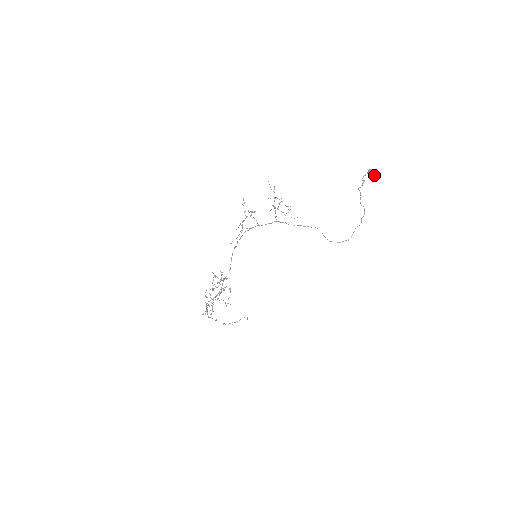
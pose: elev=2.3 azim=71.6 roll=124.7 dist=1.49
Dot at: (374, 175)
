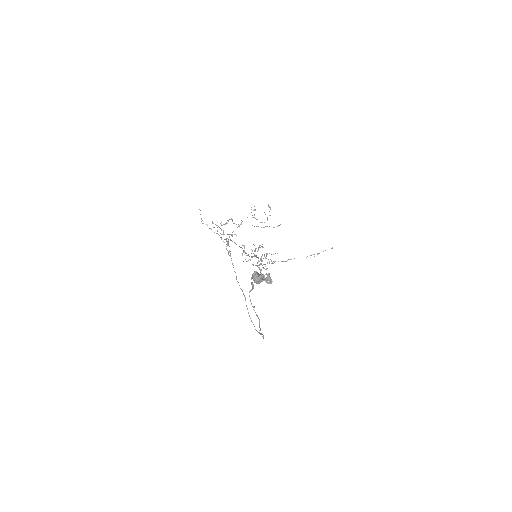
Dot at: (262, 279)
